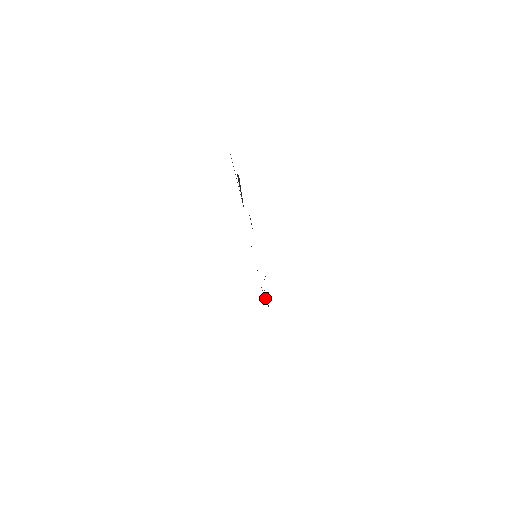
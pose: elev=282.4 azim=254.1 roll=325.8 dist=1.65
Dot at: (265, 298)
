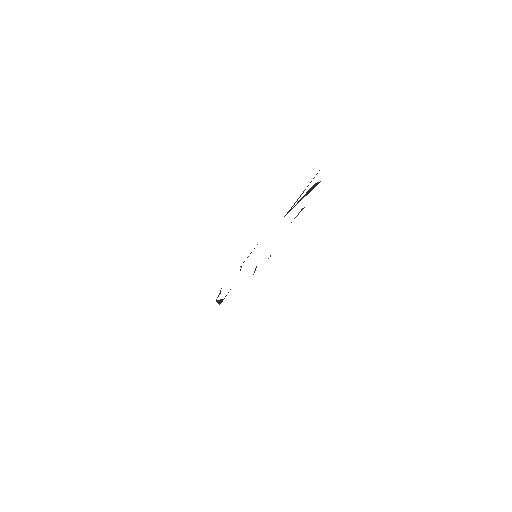
Dot at: (219, 300)
